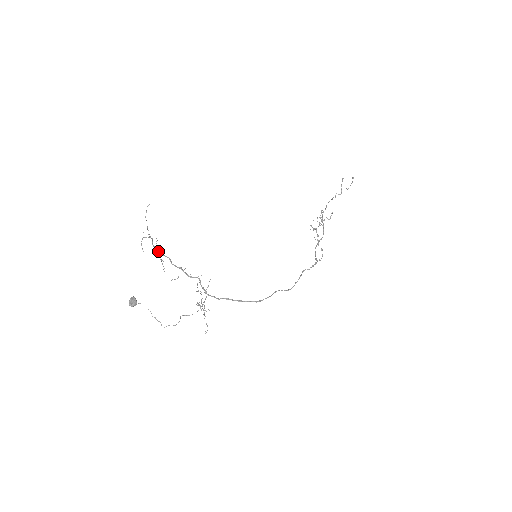
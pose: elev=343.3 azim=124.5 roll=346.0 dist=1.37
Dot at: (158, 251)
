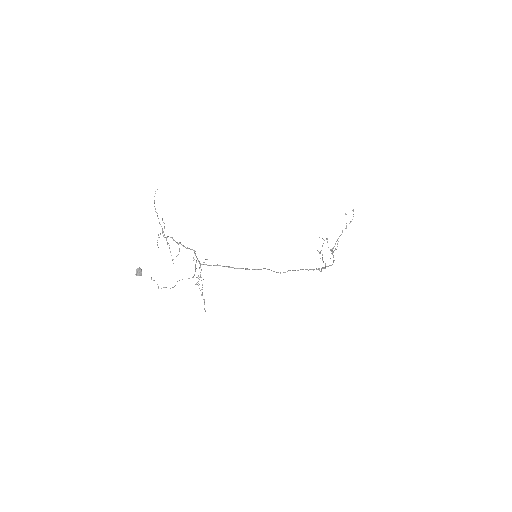
Dot at: (166, 238)
